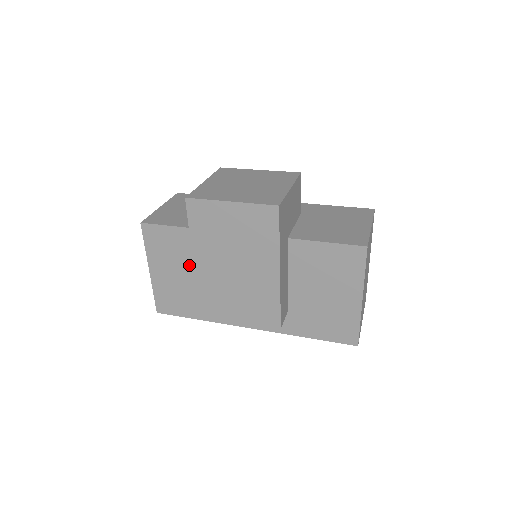
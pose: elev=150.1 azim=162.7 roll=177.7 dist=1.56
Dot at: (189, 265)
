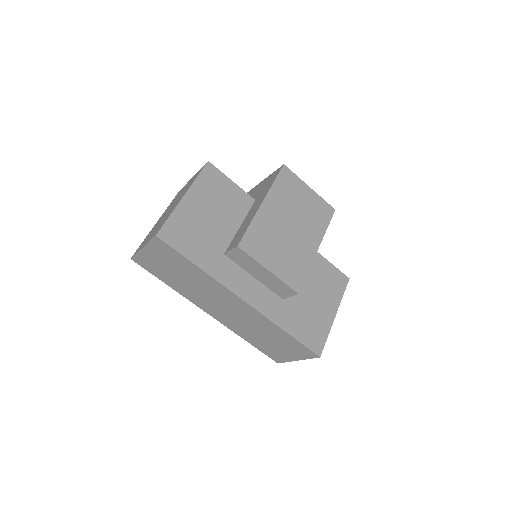
Dot at: (225, 216)
